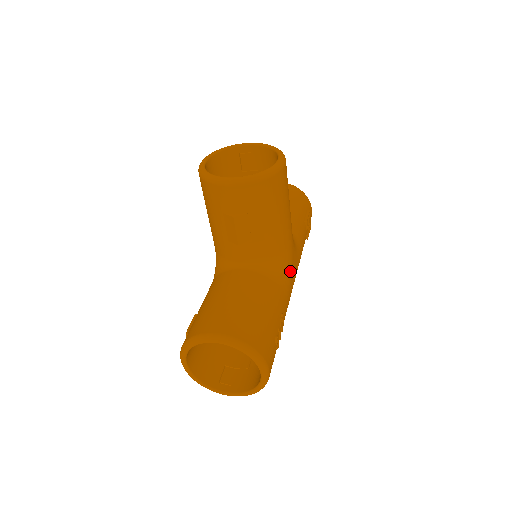
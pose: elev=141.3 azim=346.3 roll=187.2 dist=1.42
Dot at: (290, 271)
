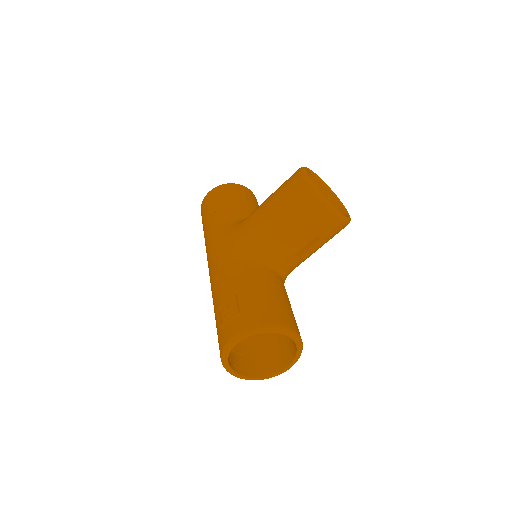
Dot at: occluded
